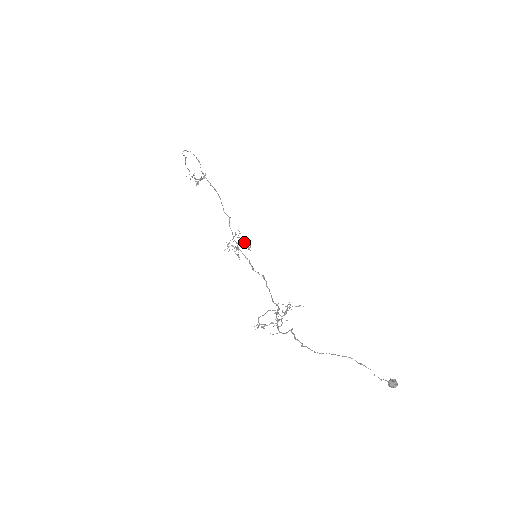
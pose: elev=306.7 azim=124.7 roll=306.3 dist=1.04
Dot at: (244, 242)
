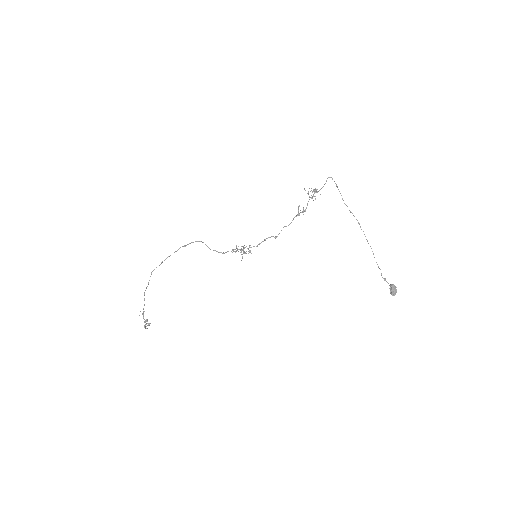
Dot at: (244, 251)
